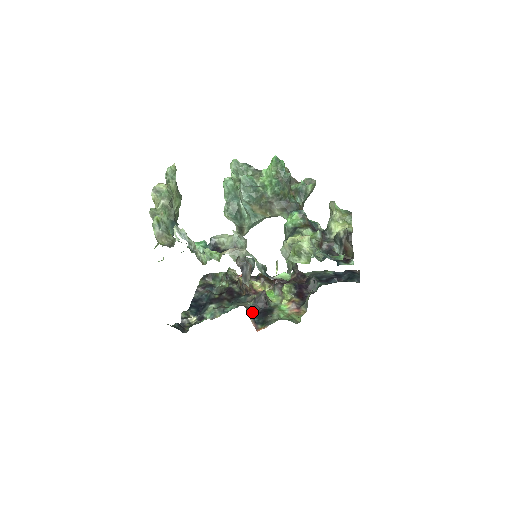
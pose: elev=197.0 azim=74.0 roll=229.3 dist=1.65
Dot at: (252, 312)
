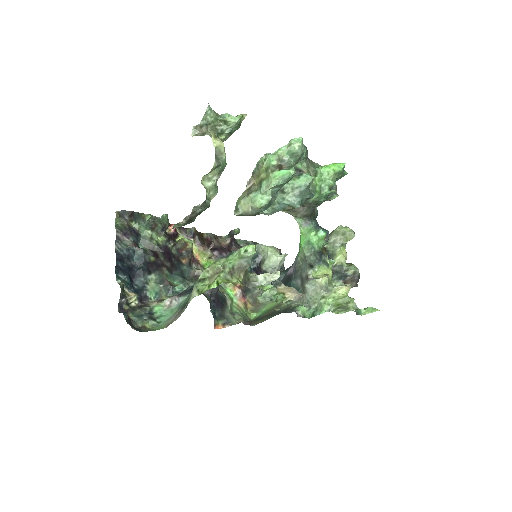
Dot at: (210, 303)
